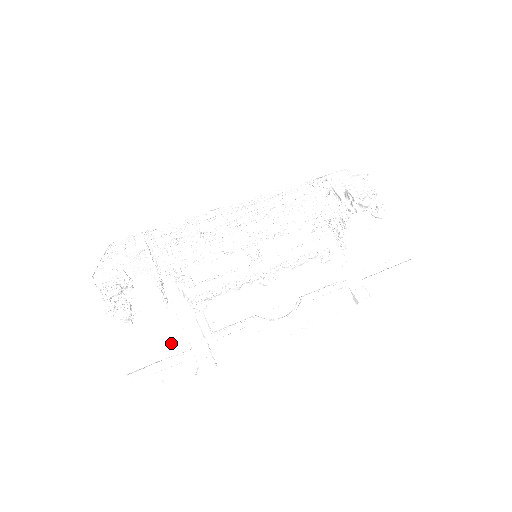
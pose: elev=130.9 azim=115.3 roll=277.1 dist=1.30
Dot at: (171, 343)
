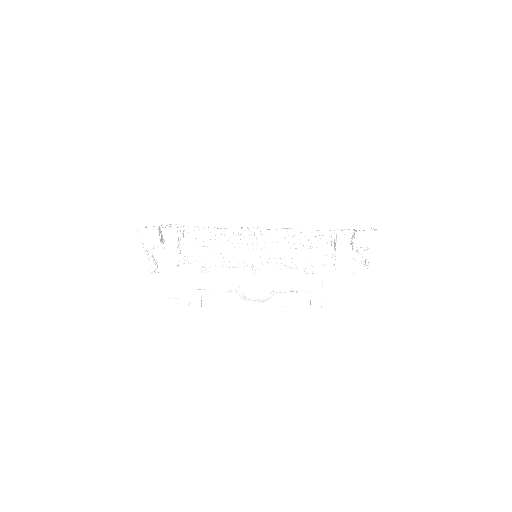
Dot at: (179, 281)
